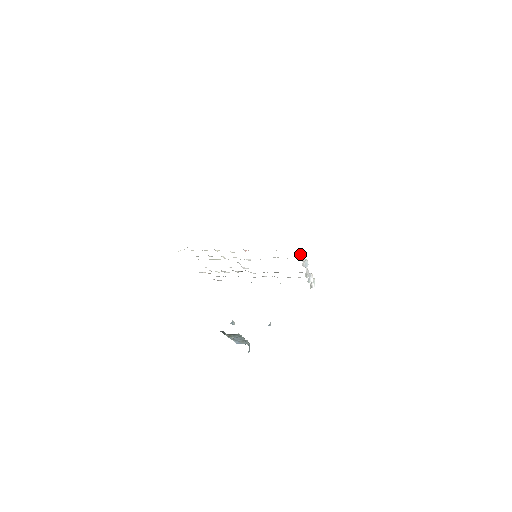
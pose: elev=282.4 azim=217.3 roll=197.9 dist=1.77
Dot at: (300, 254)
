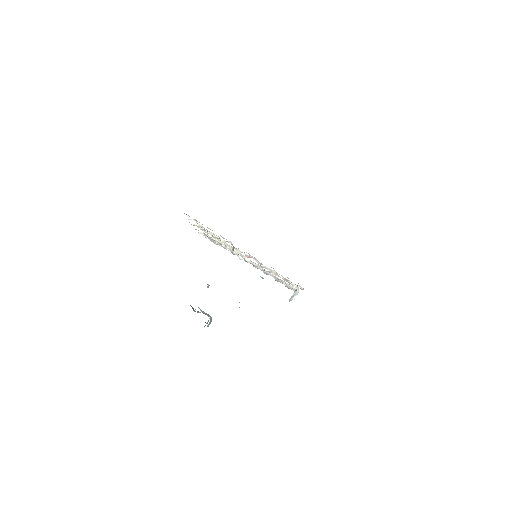
Dot at: (294, 291)
